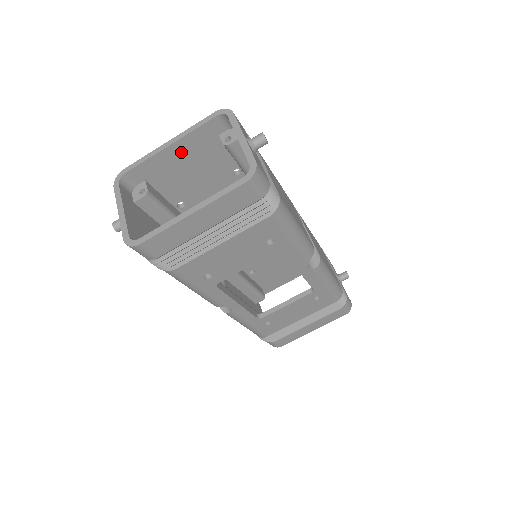
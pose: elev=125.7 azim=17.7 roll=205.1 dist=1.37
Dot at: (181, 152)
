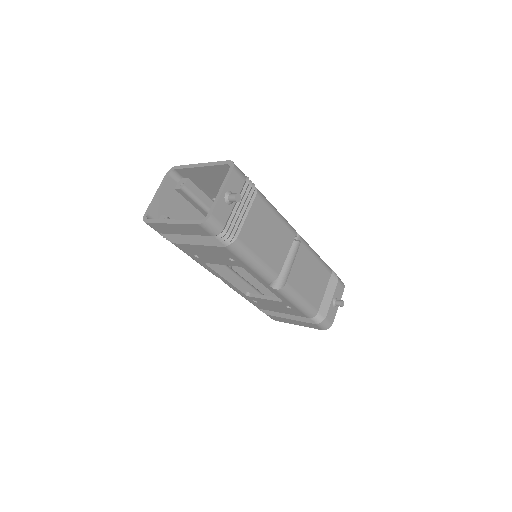
Dot at: (208, 173)
